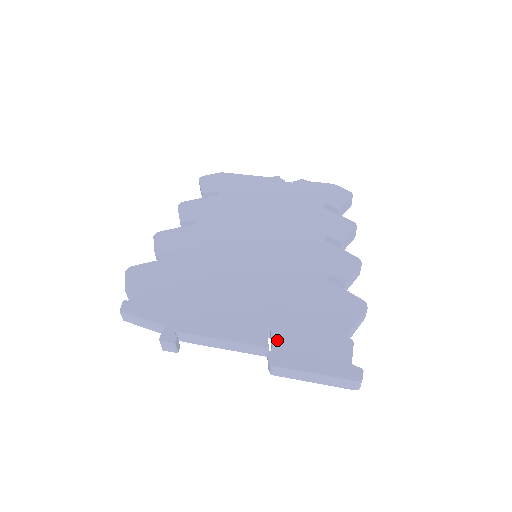
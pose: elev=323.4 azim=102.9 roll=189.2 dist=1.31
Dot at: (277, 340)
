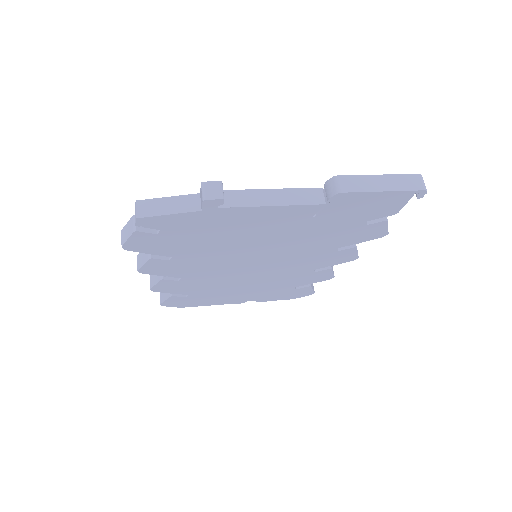
Dot at: occluded
